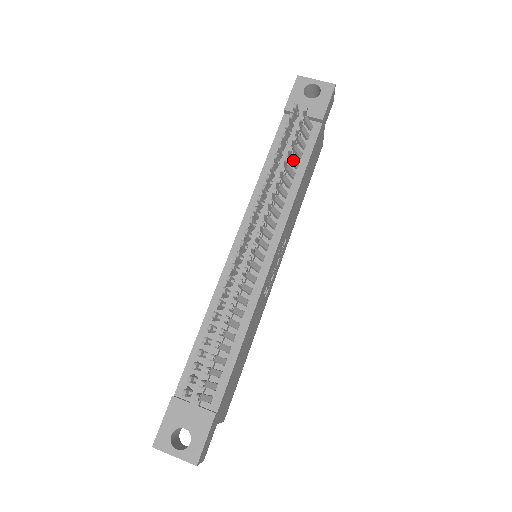
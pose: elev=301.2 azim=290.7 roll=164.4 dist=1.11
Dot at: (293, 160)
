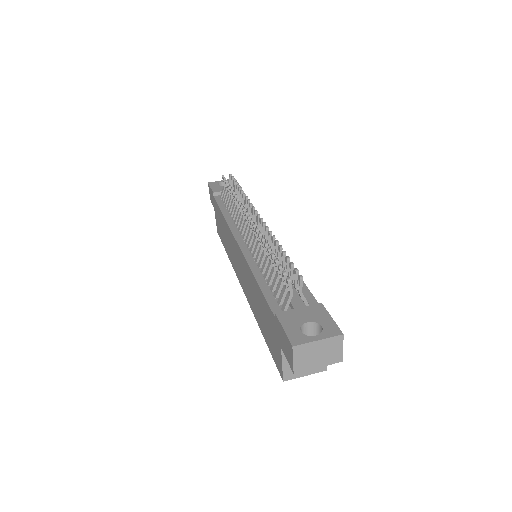
Dot at: occluded
